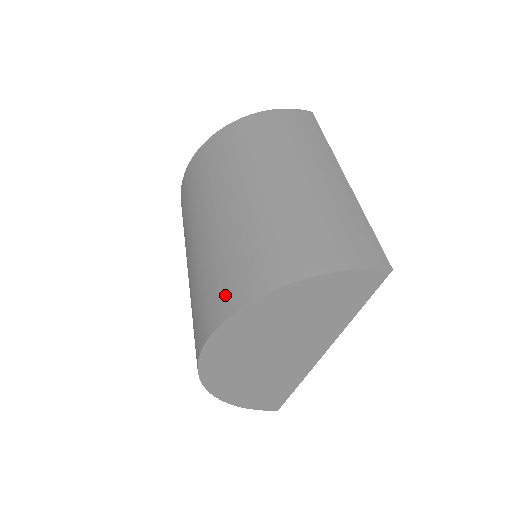
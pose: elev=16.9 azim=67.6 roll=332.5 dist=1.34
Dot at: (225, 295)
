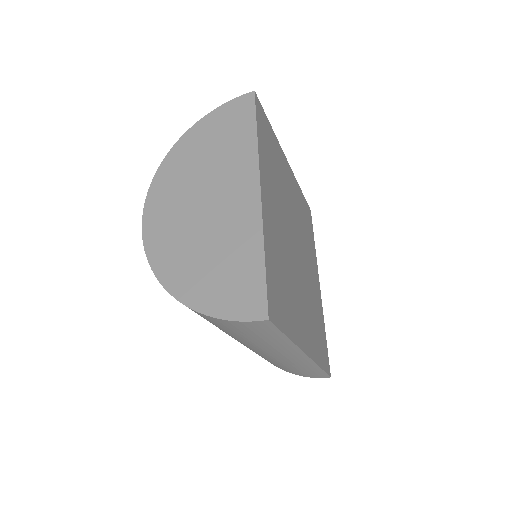
Dot at: occluded
